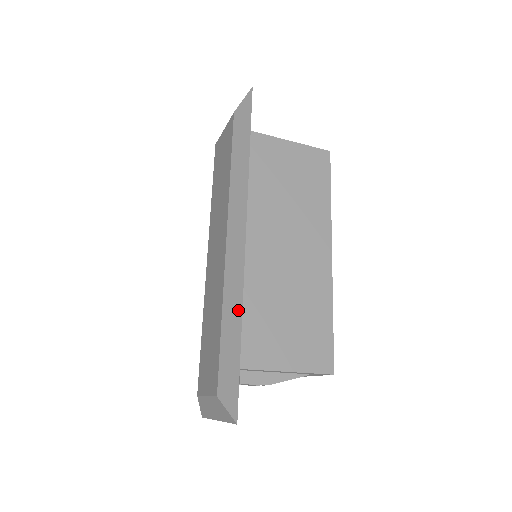
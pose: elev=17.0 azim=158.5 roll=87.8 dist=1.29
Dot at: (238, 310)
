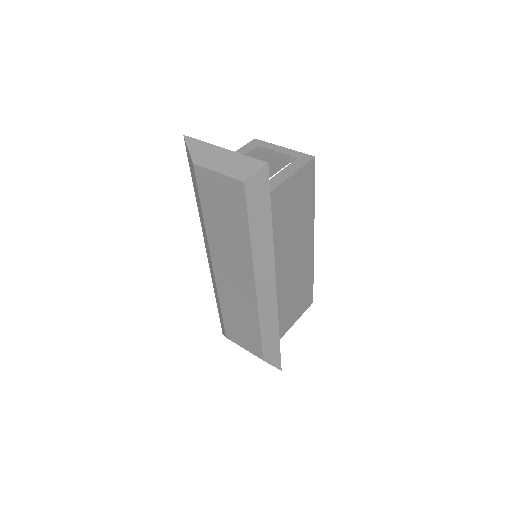
Dot at: (275, 328)
